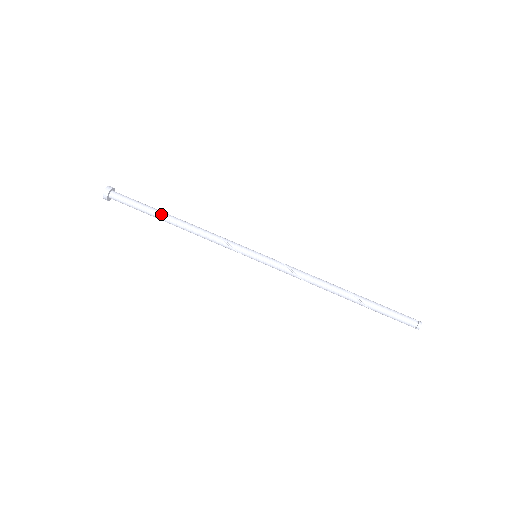
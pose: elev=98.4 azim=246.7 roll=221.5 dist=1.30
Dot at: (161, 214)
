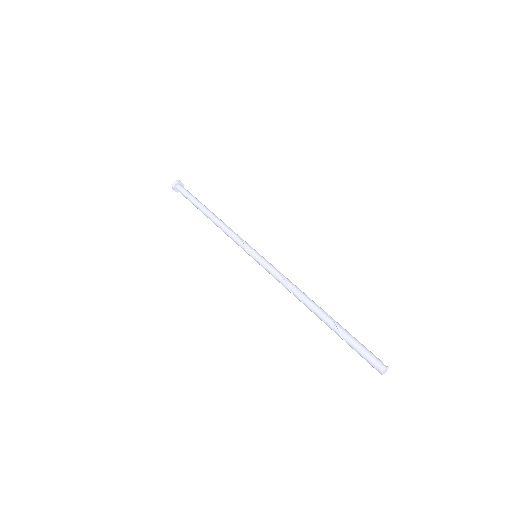
Dot at: (205, 206)
